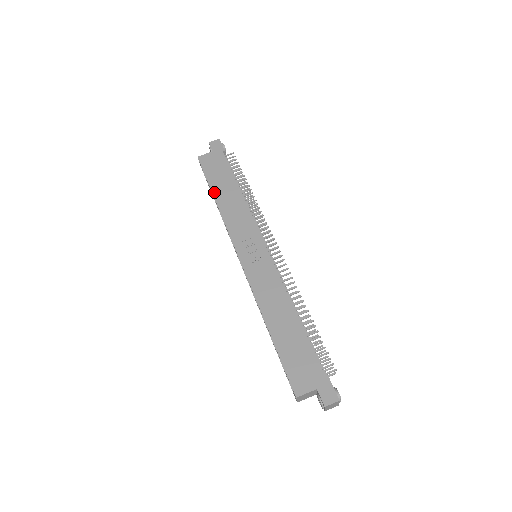
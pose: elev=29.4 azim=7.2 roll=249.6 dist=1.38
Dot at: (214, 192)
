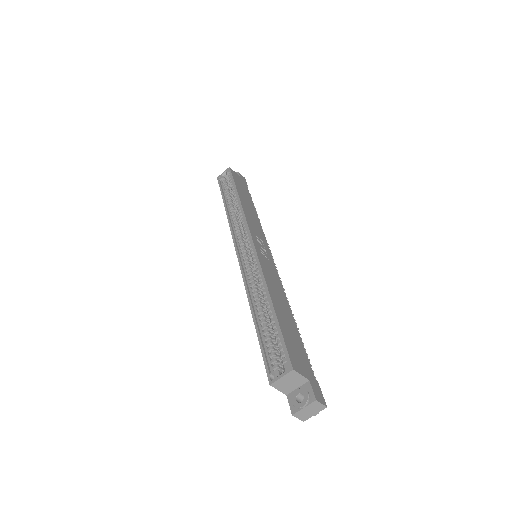
Dot at: (239, 192)
